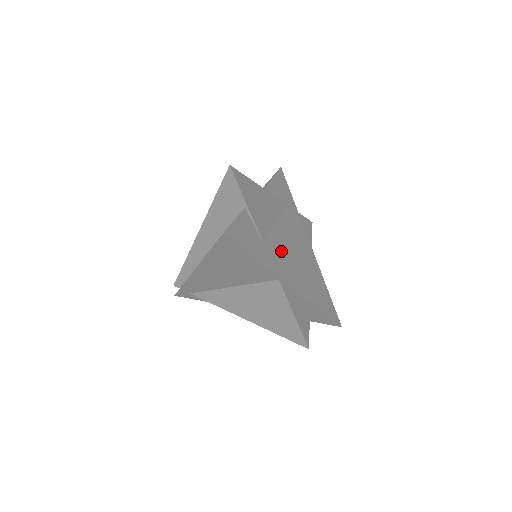
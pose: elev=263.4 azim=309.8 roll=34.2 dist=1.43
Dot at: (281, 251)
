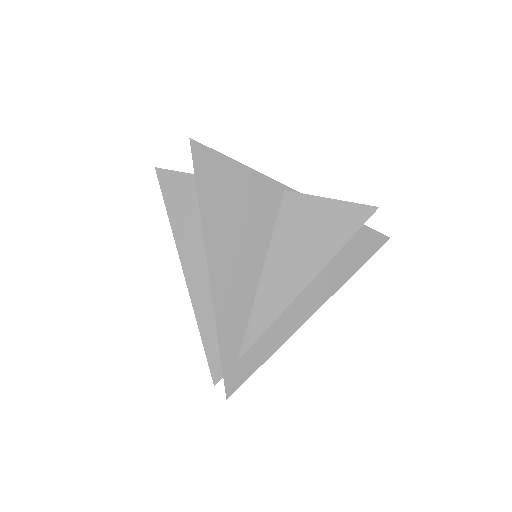
Dot at: occluded
